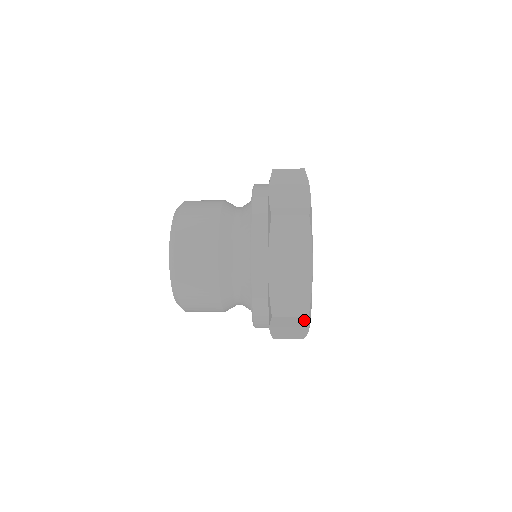
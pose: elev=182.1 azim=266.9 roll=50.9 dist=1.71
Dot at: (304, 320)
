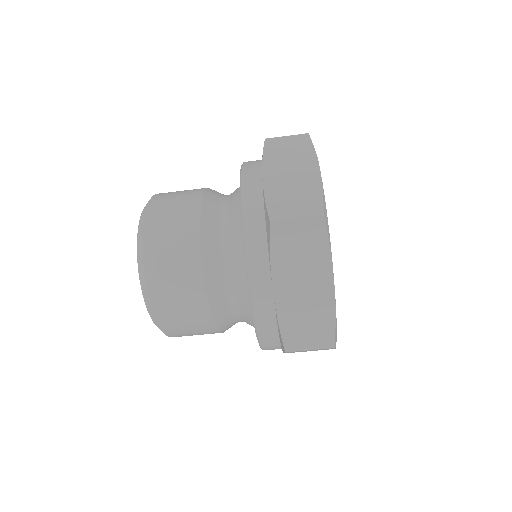
Dot at: (319, 234)
